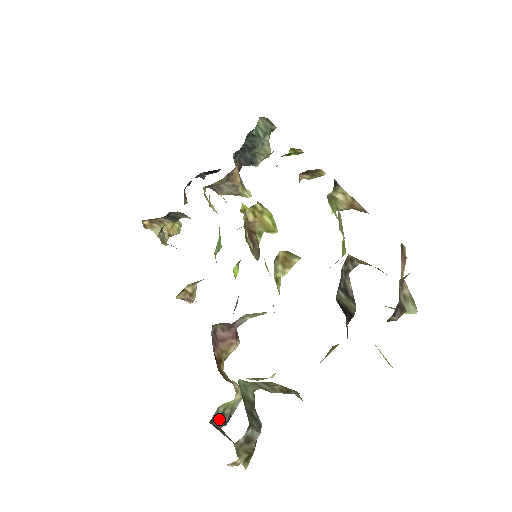
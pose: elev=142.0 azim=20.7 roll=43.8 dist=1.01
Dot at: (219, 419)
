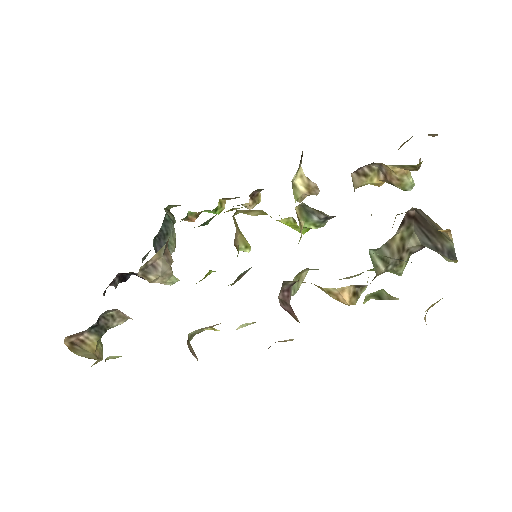
Dot at: occluded
